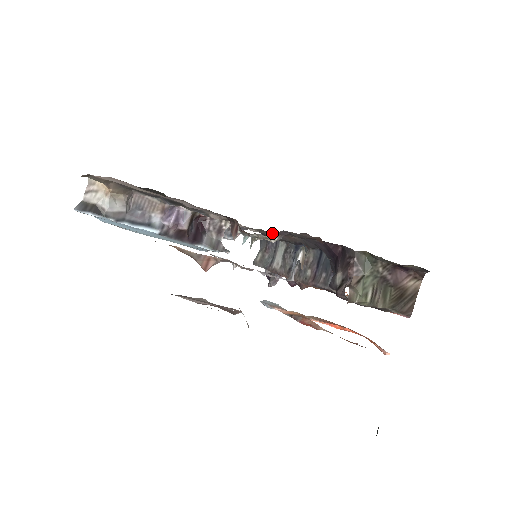
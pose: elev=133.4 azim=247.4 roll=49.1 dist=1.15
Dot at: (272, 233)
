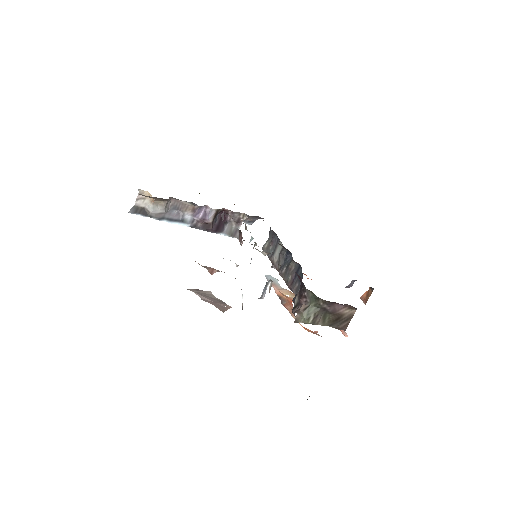
Dot at: occluded
